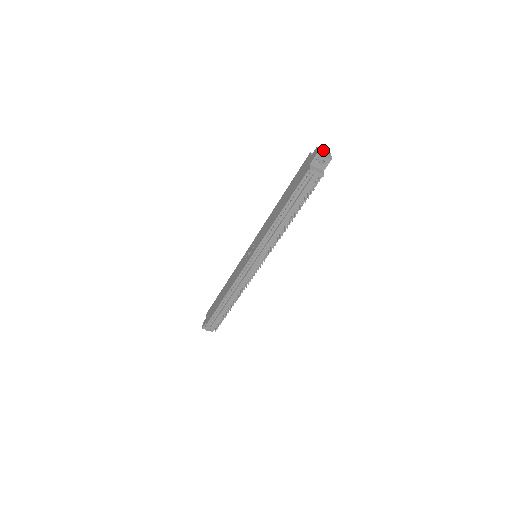
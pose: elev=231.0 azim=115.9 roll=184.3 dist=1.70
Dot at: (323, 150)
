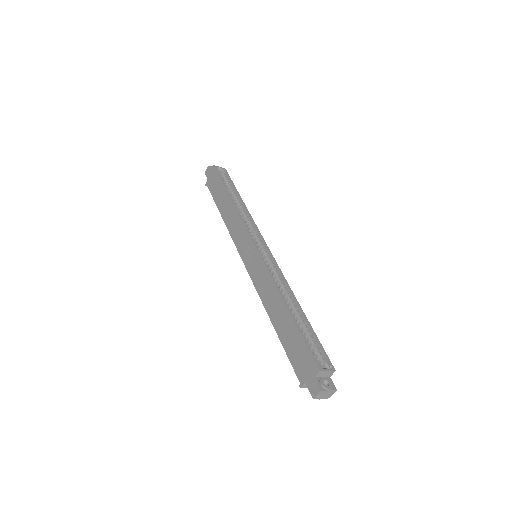
Dot at: (327, 391)
